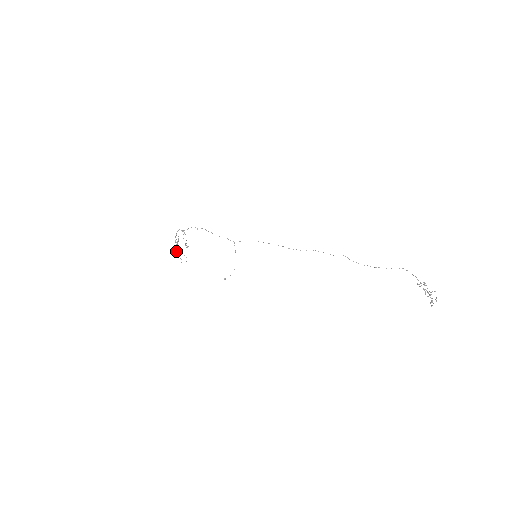
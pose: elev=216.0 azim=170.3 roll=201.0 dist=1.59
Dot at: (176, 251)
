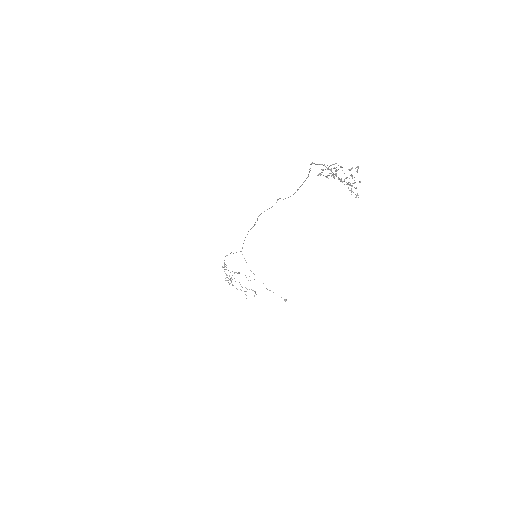
Dot at: (236, 288)
